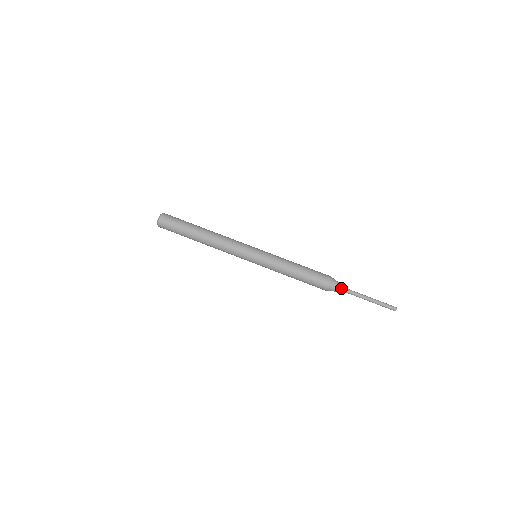
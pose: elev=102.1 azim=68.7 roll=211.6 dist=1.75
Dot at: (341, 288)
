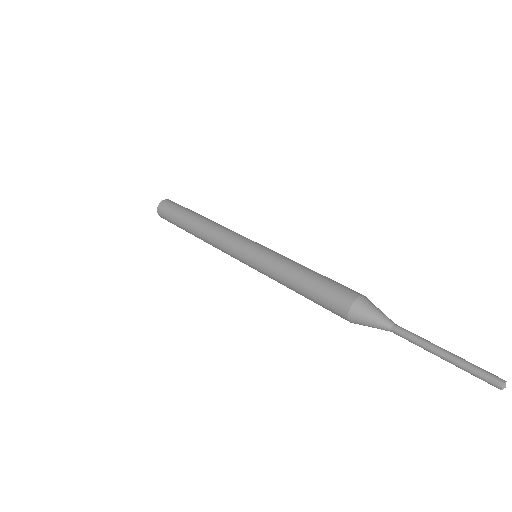
Dot at: (384, 314)
